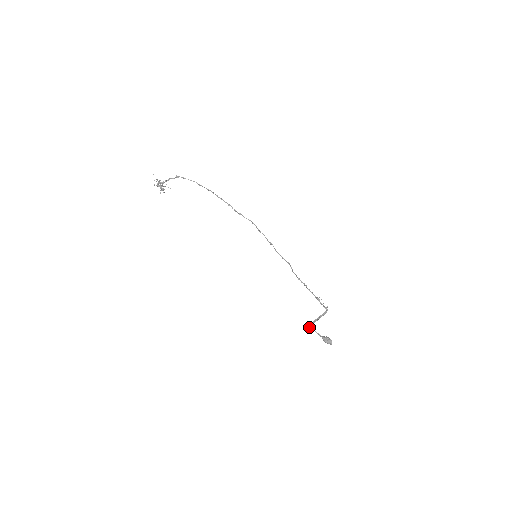
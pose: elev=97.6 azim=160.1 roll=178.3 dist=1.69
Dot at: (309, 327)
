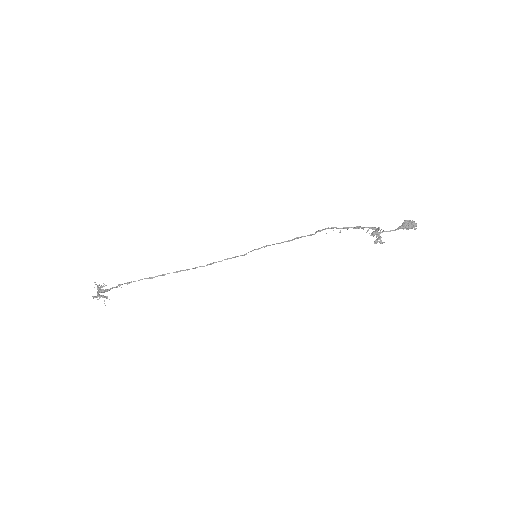
Dot at: (374, 232)
